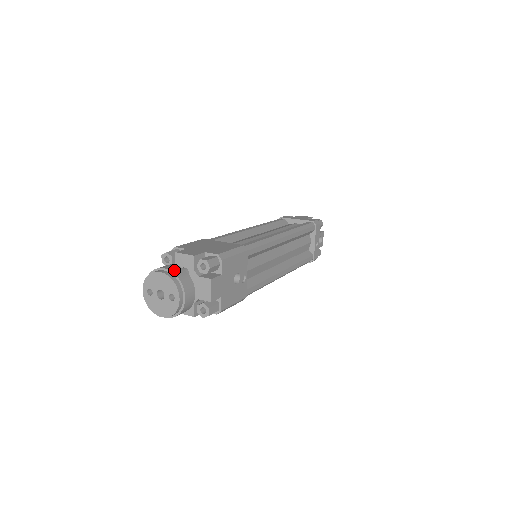
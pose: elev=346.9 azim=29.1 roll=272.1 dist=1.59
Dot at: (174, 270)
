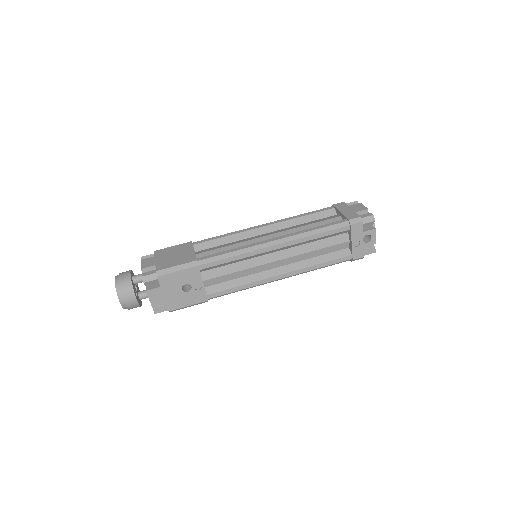
Dot at: (122, 279)
